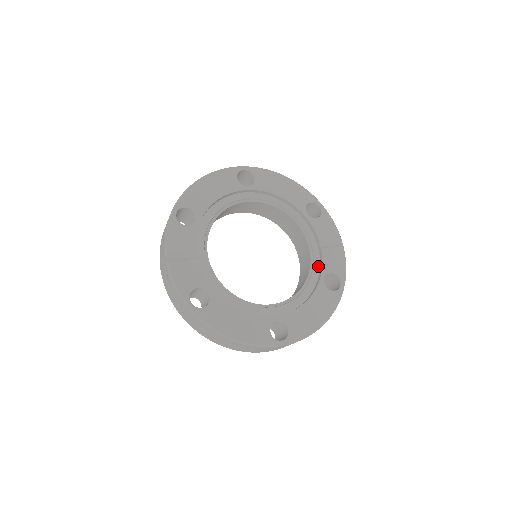
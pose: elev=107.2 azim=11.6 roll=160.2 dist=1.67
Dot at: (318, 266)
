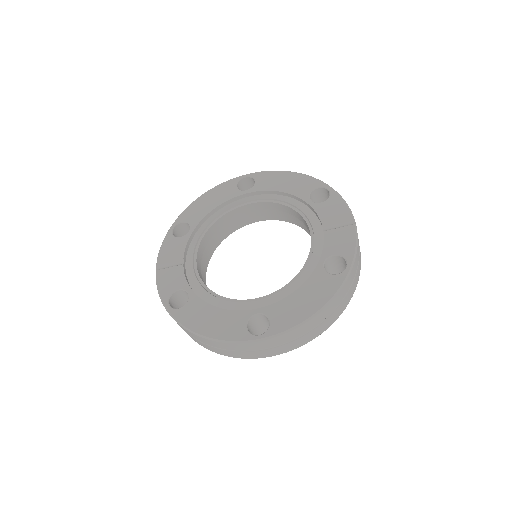
Dot at: (320, 252)
